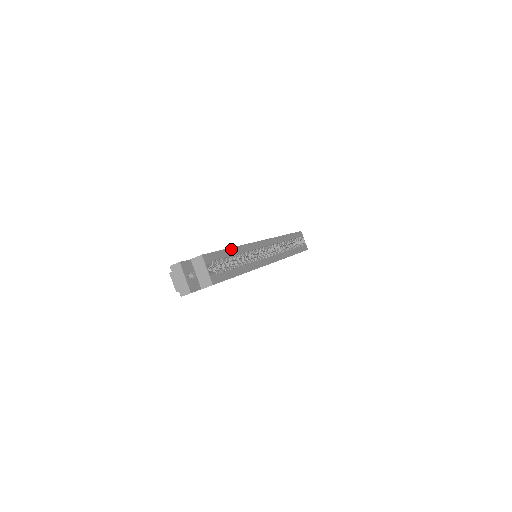
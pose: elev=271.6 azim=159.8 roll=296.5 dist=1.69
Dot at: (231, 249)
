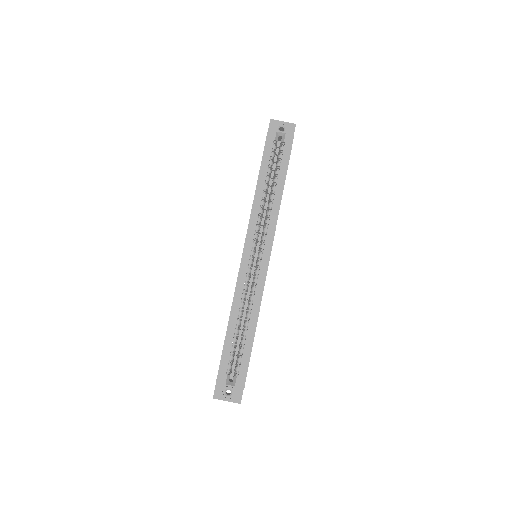
Dot at: (228, 329)
